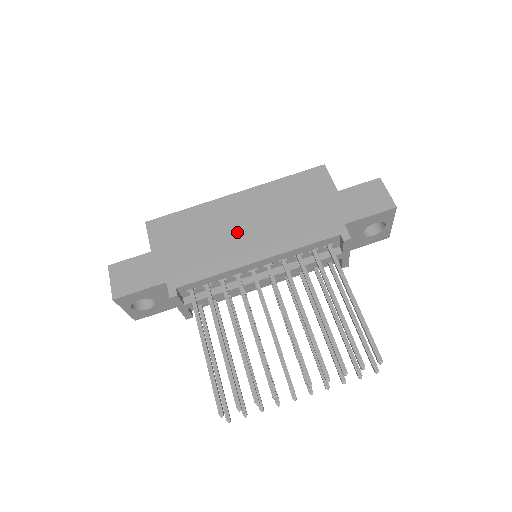
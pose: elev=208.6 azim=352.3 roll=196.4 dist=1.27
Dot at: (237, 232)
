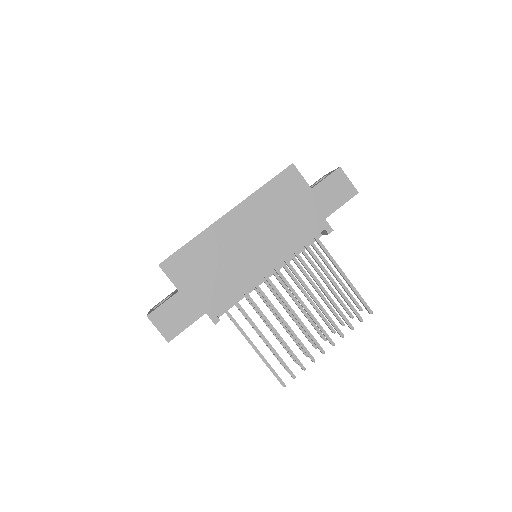
Dot at: (245, 251)
